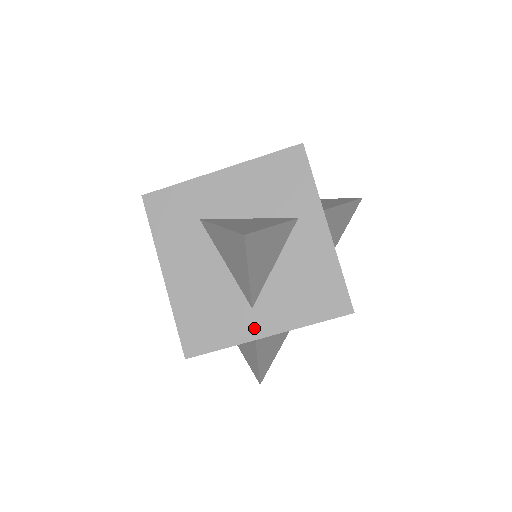
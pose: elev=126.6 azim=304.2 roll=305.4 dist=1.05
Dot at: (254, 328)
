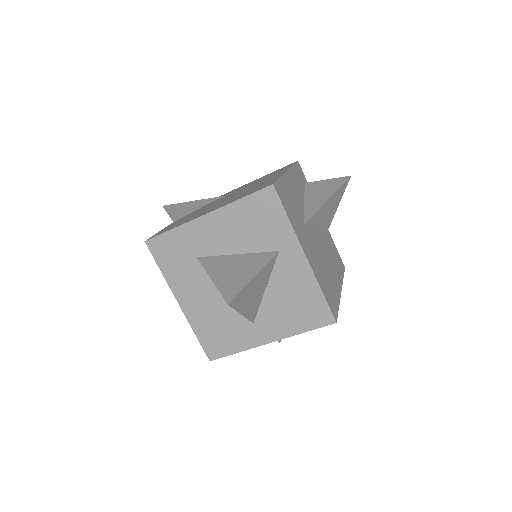
Dot at: (258, 338)
